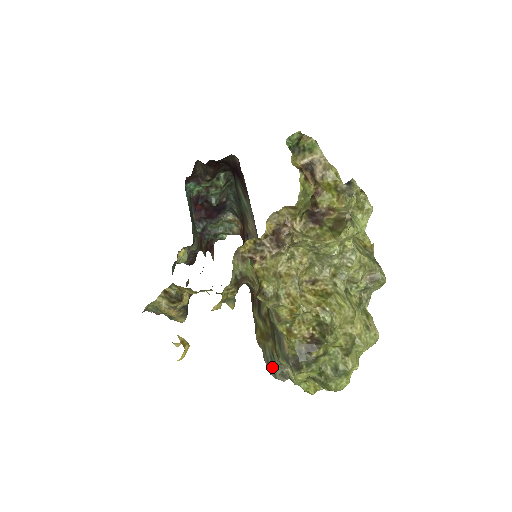
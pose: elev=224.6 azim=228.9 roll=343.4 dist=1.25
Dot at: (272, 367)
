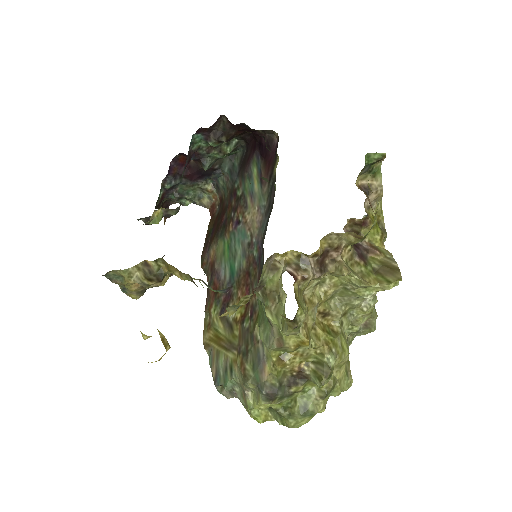
Dot at: (223, 380)
